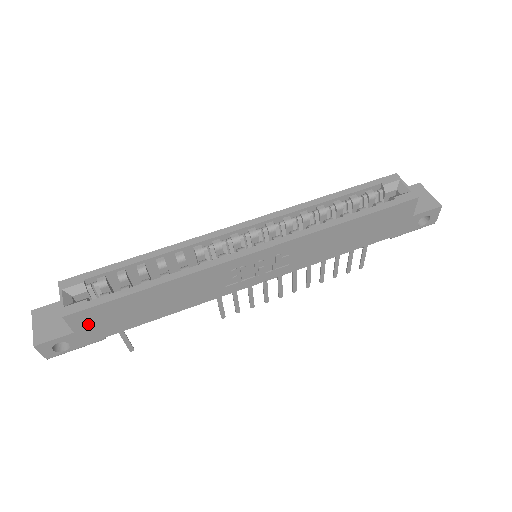
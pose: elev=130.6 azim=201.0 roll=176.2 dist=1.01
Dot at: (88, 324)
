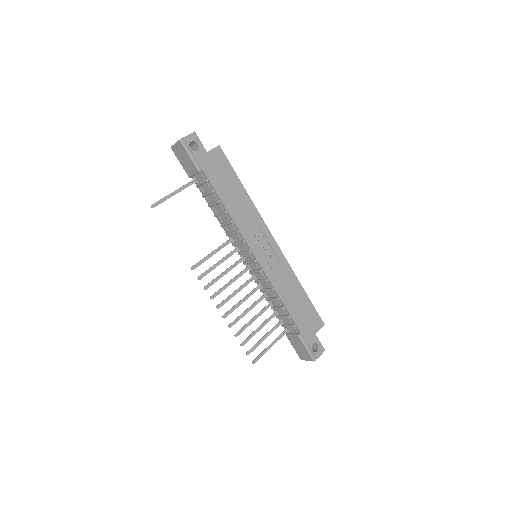
Dot at: (214, 159)
